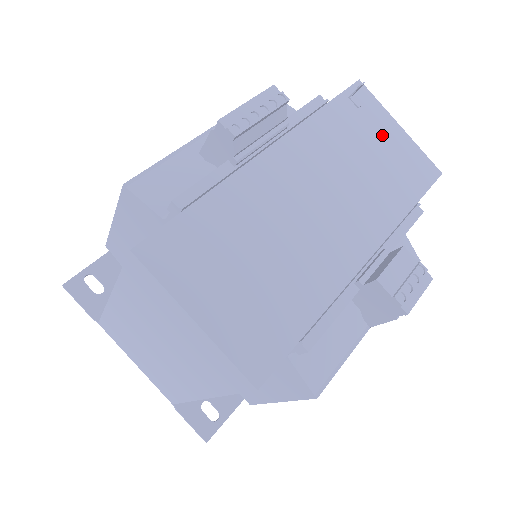
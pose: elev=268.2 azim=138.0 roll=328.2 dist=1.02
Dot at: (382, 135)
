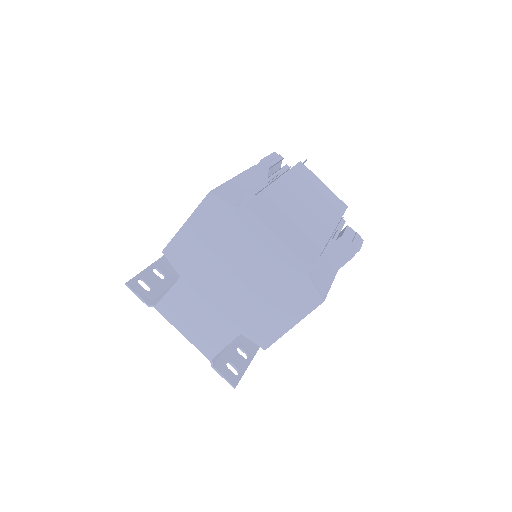
Dot at: (318, 185)
